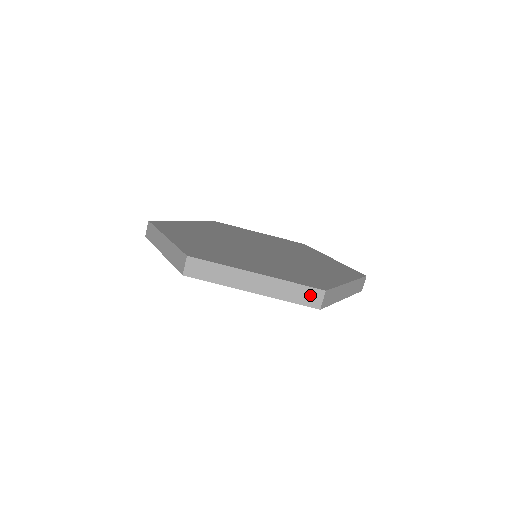
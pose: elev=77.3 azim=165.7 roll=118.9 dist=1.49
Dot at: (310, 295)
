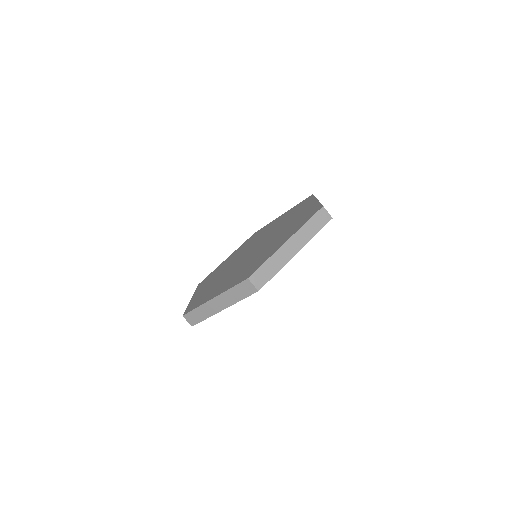
Dot at: (245, 288)
